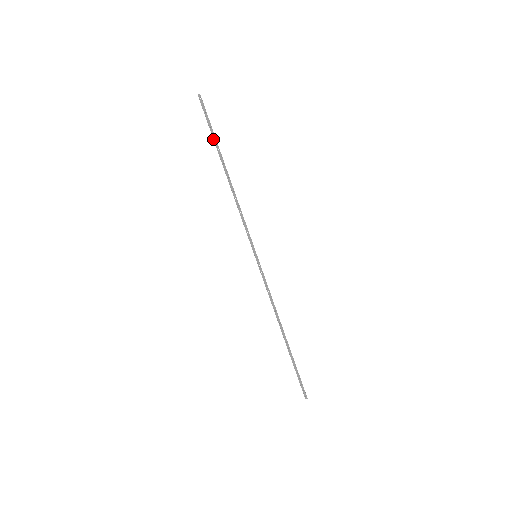
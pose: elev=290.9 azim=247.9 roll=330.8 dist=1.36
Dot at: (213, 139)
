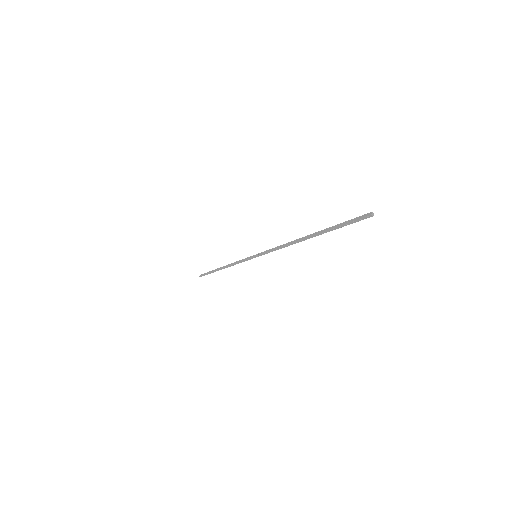
Dot at: (330, 227)
